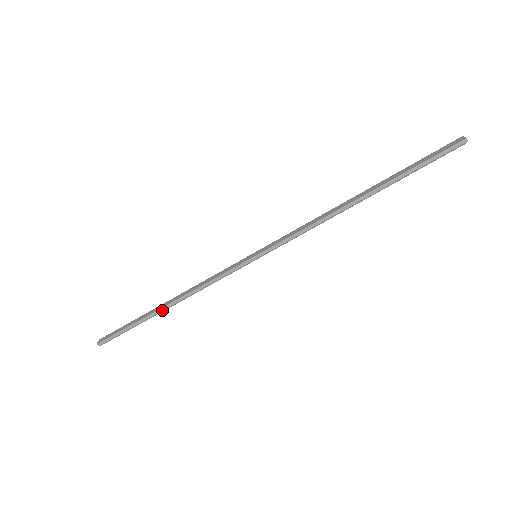
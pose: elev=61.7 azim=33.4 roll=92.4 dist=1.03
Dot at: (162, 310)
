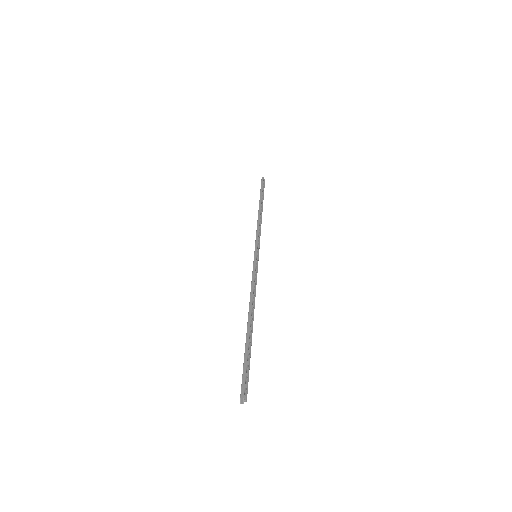
Dot at: (250, 321)
